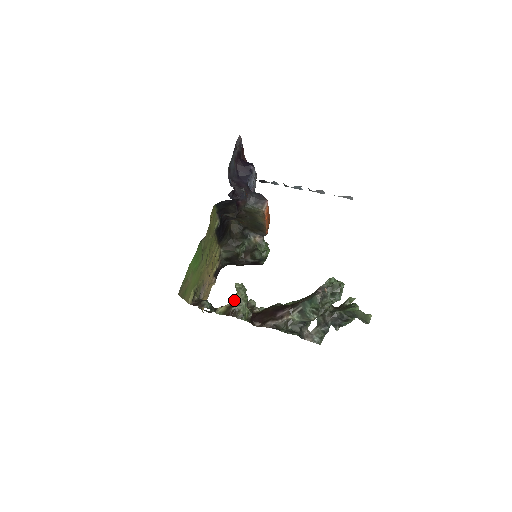
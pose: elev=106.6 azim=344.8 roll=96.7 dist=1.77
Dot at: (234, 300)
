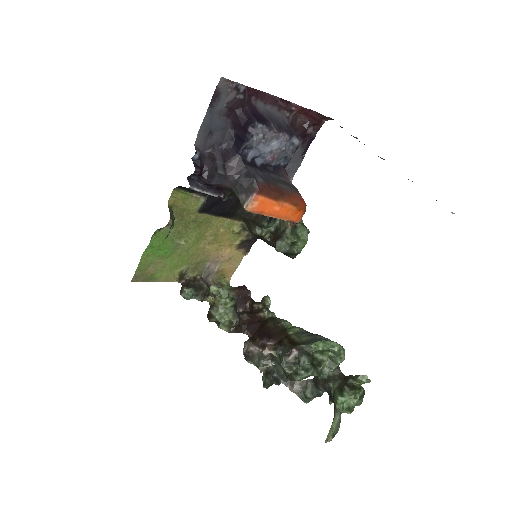
Dot at: occluded
